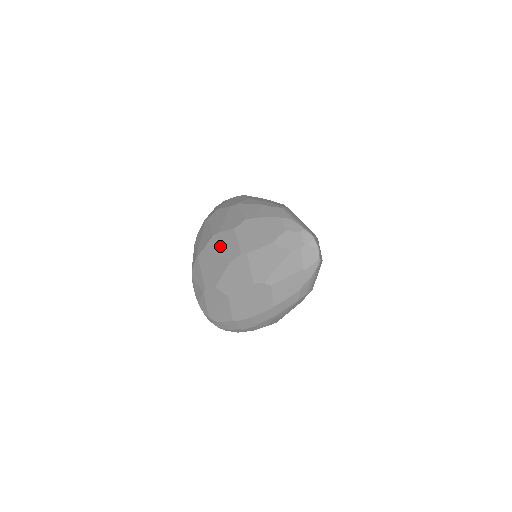
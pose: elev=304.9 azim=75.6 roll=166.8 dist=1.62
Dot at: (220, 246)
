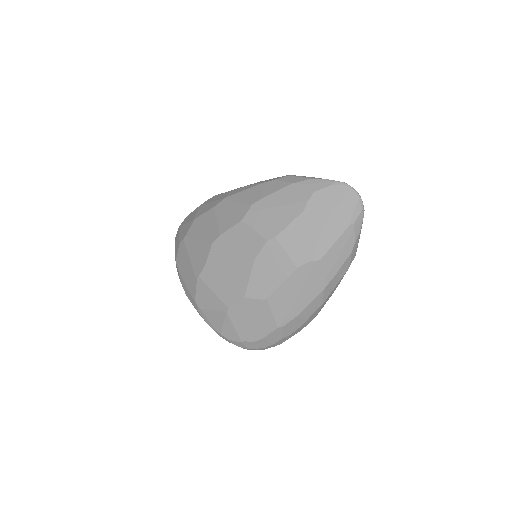
Dot at: (230, 249)
